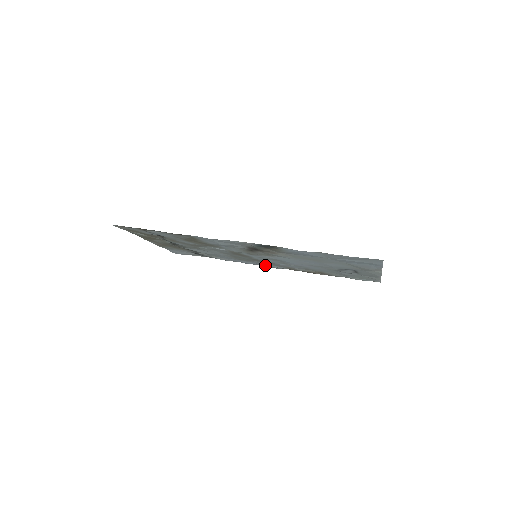
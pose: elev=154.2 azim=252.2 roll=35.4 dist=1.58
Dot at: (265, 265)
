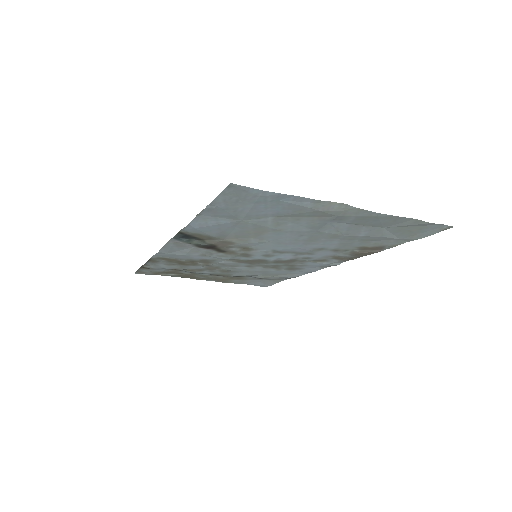
Dot at: (322, 266)
